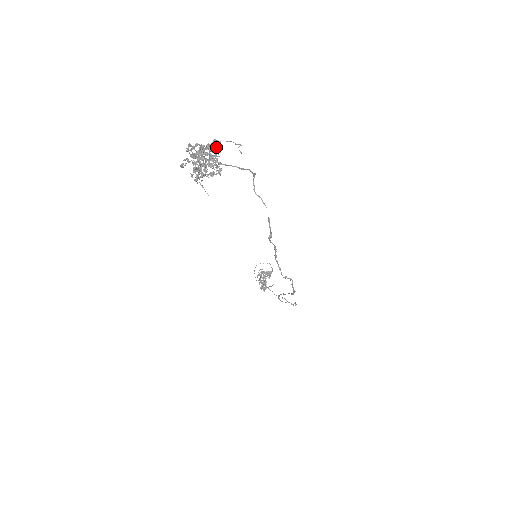
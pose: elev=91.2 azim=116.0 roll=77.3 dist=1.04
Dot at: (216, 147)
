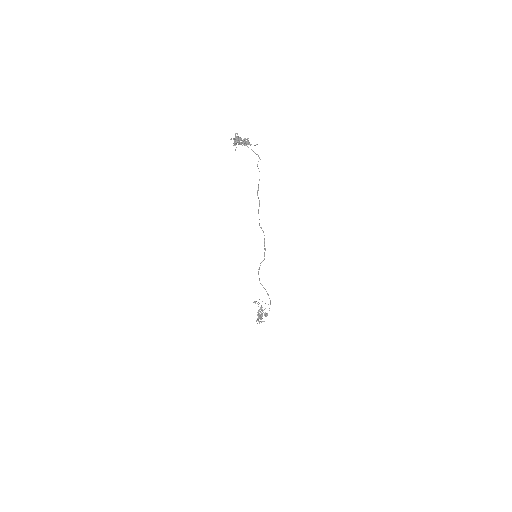
Dot at: (247, 141)
